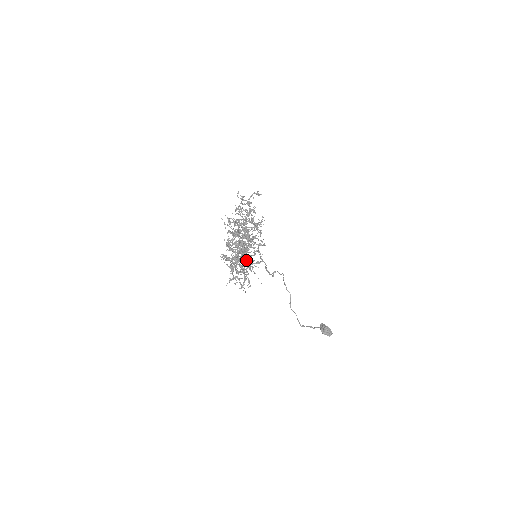
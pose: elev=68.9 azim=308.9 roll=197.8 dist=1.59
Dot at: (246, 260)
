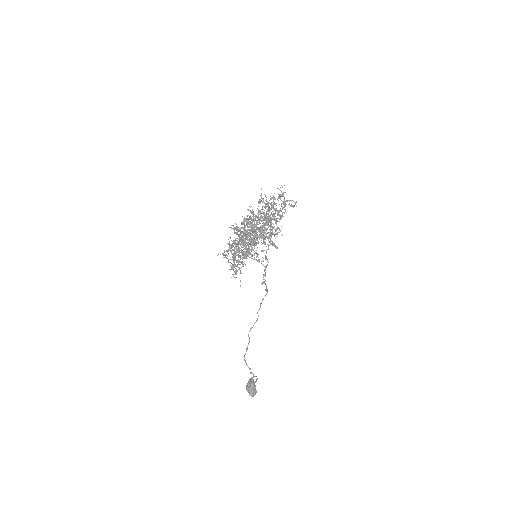
Dot at: occluded
